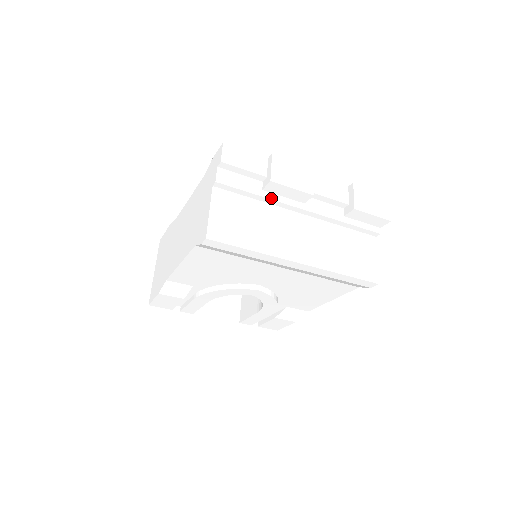
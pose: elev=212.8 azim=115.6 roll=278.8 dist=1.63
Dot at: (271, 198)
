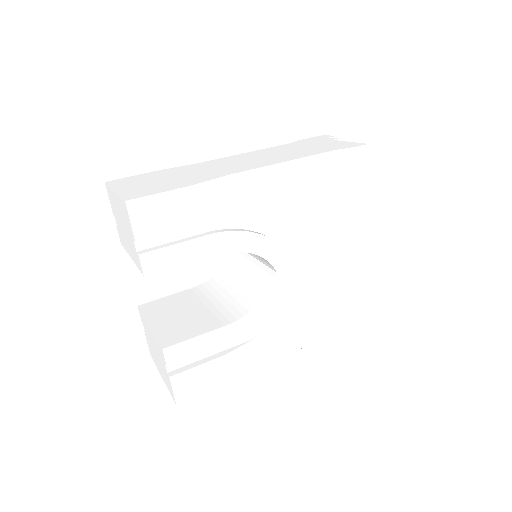
Dot at: occluded
